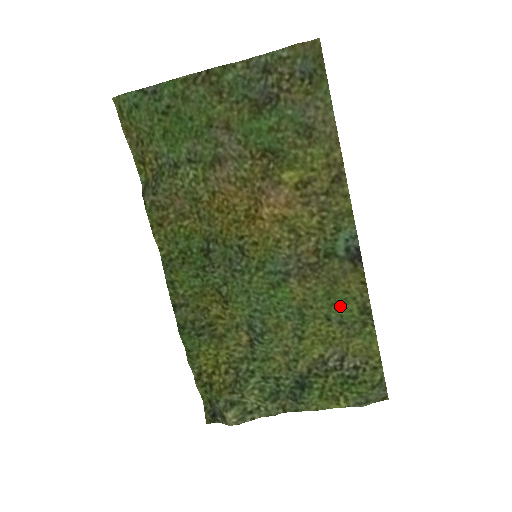
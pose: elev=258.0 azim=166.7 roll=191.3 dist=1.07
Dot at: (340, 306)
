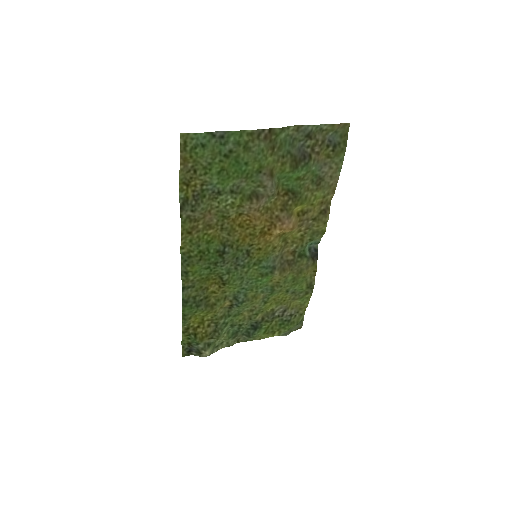
Dot at: (298, 285)
